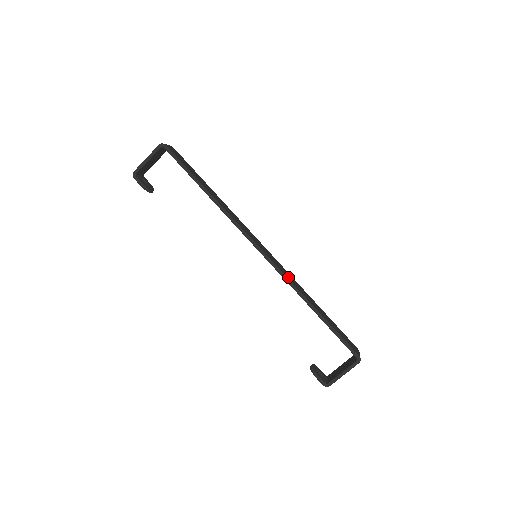
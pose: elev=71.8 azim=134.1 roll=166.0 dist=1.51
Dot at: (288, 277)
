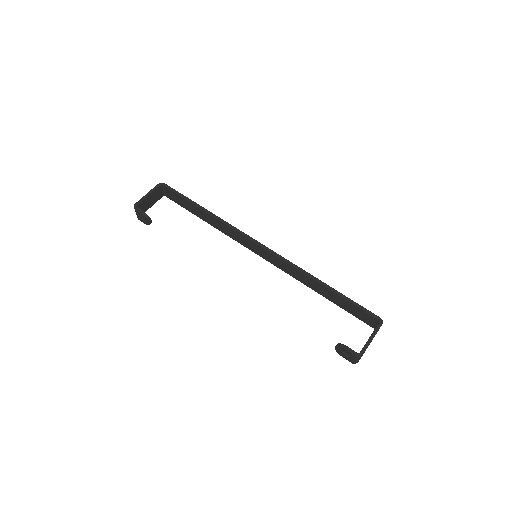
Dot at: (291, 264)
